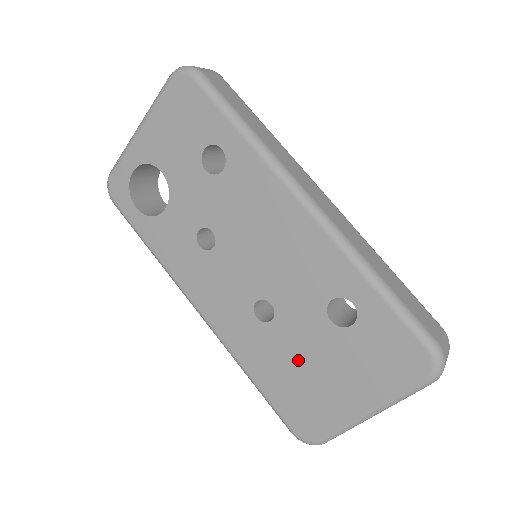
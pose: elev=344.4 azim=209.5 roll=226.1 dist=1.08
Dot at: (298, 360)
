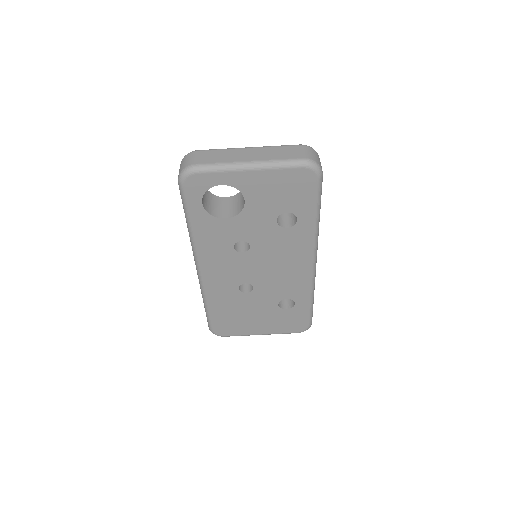
Dot at: (245, 310)
